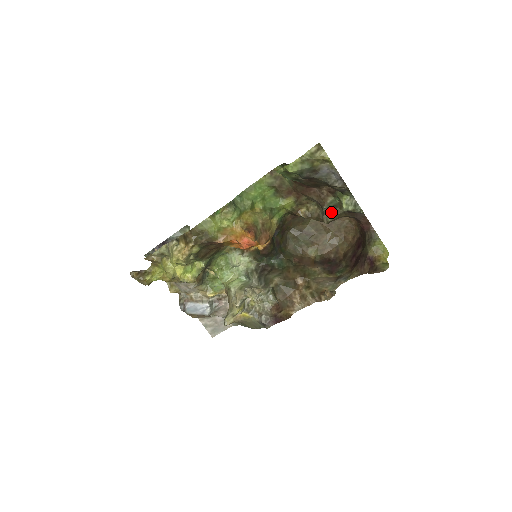
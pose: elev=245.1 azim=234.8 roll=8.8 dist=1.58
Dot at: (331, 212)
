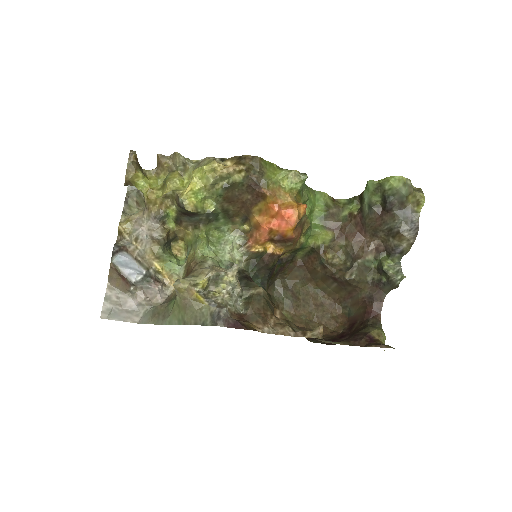
Dot at: (359, 271)
